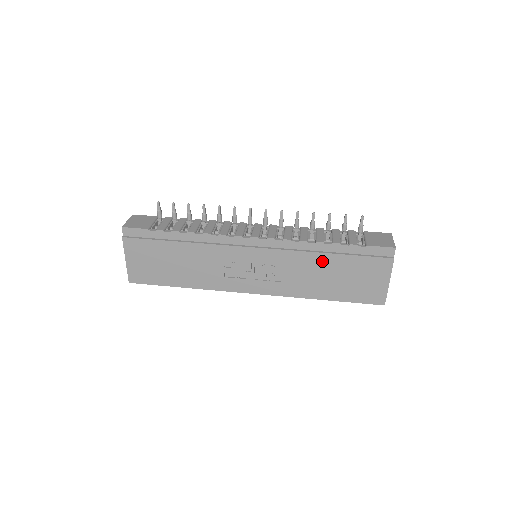
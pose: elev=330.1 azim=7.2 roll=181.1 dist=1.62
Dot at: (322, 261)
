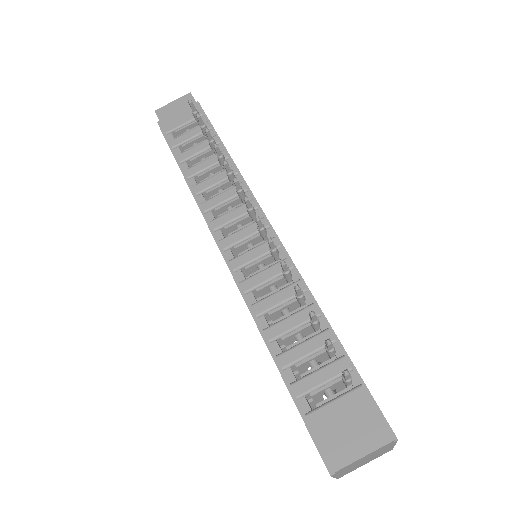
Dot at: occluded
